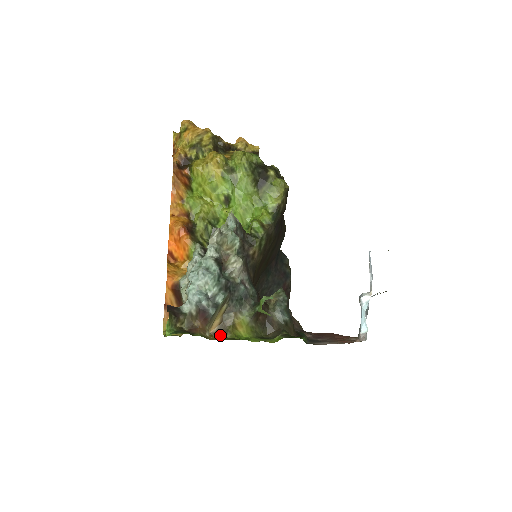
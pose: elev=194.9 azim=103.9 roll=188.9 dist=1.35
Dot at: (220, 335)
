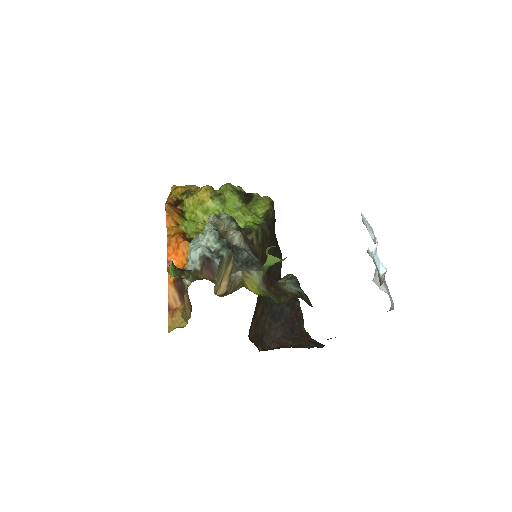
Dot at: (230, 293)
